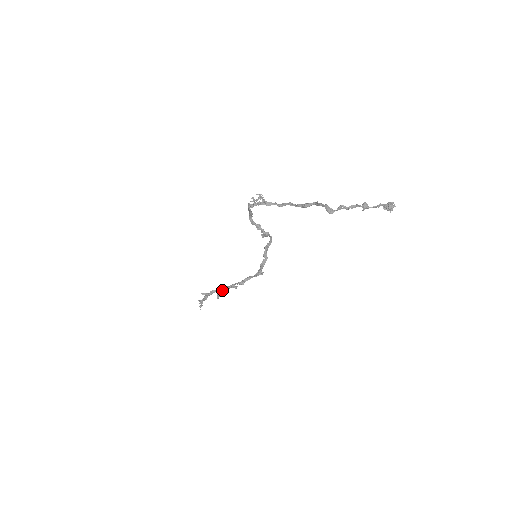
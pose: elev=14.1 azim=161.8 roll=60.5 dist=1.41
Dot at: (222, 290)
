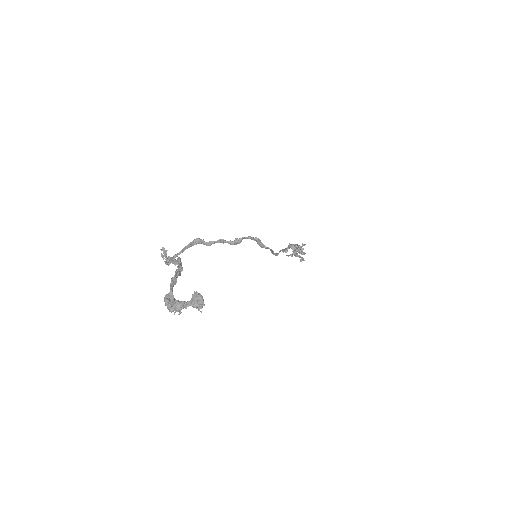
Dot at: occluded
